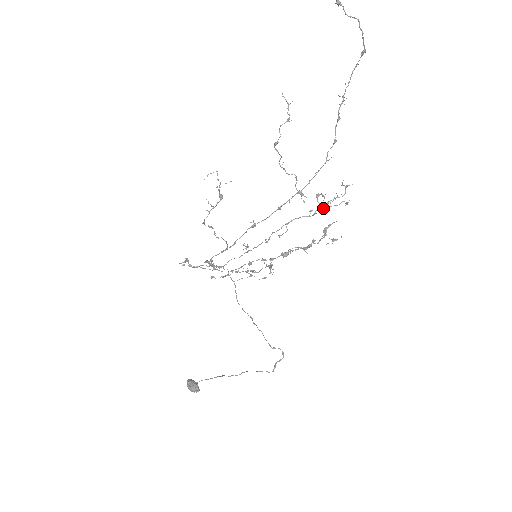
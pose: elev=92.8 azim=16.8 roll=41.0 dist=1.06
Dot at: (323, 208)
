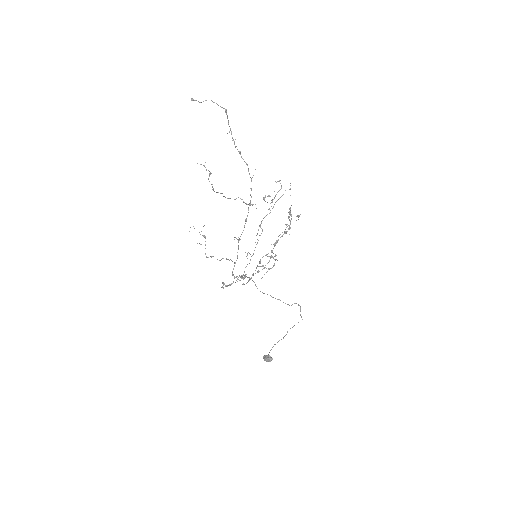
Dot at: (275, 202)
